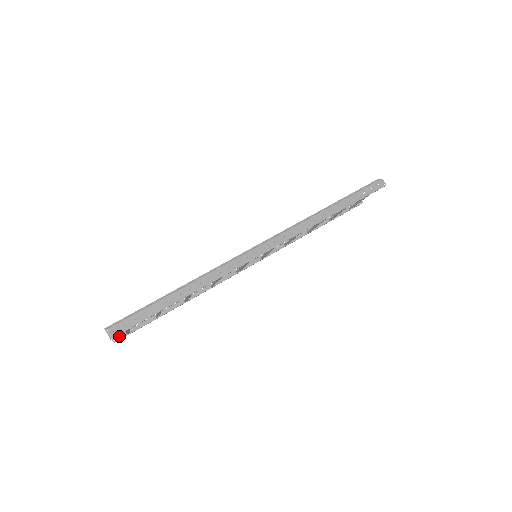
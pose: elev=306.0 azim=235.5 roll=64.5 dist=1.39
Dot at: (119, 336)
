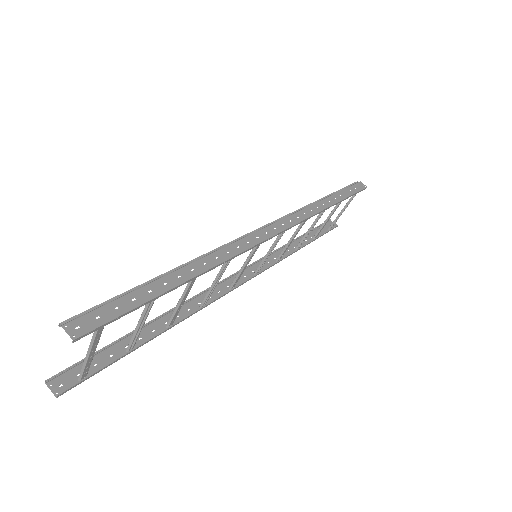
Dot at: (65, 385)
